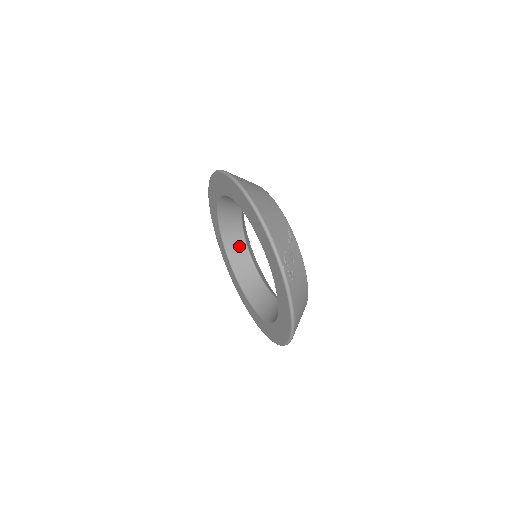
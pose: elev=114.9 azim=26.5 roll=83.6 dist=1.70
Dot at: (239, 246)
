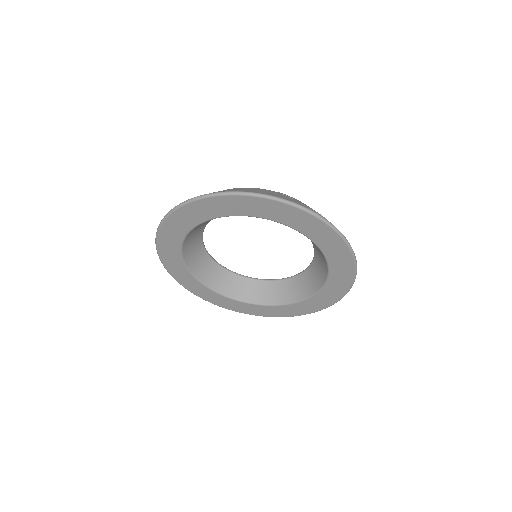
Dot at: (221, 275)
